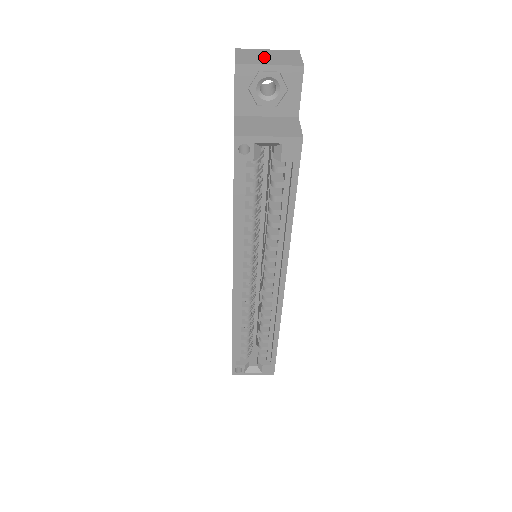
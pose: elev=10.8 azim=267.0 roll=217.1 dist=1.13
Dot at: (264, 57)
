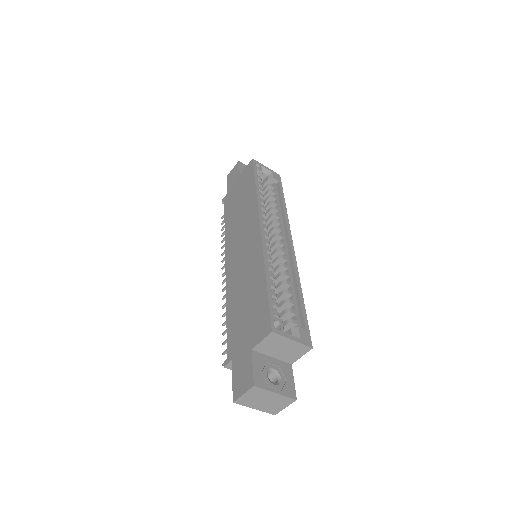
Dot at: occluded
